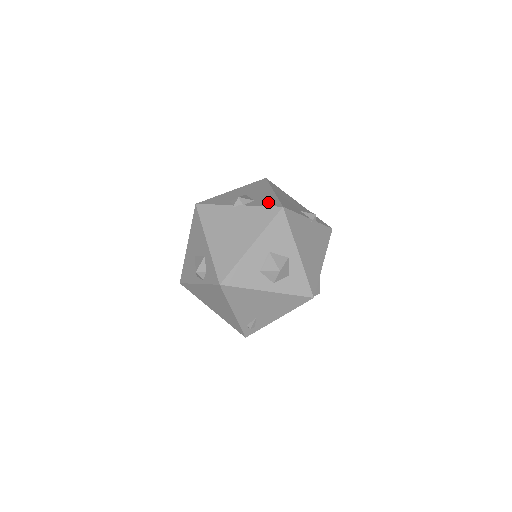
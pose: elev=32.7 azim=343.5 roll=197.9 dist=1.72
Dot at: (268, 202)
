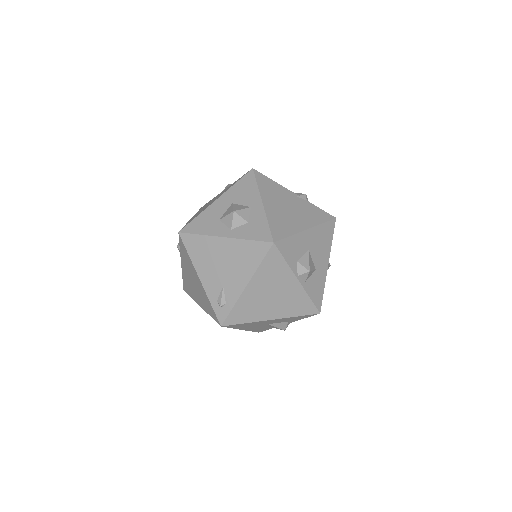
Dot at: occluded
